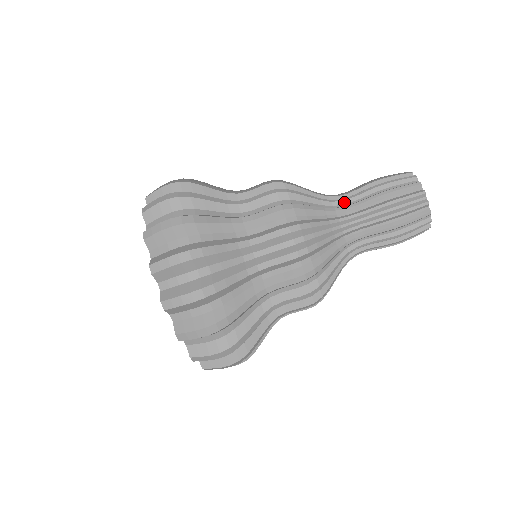
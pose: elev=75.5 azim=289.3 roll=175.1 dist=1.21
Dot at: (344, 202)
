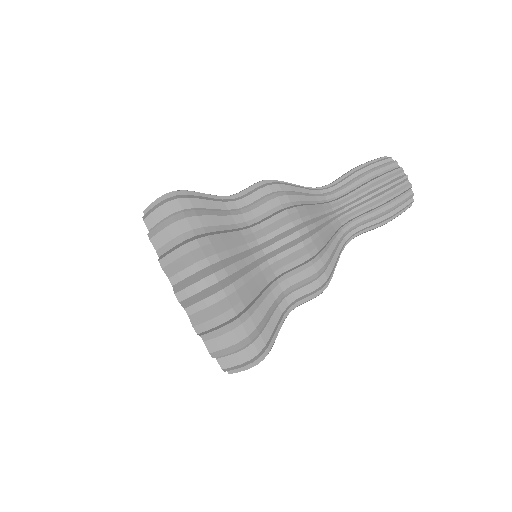
Dot at: (327, 187)
